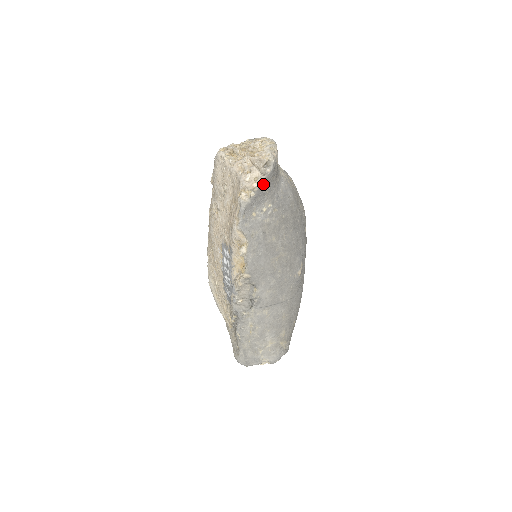
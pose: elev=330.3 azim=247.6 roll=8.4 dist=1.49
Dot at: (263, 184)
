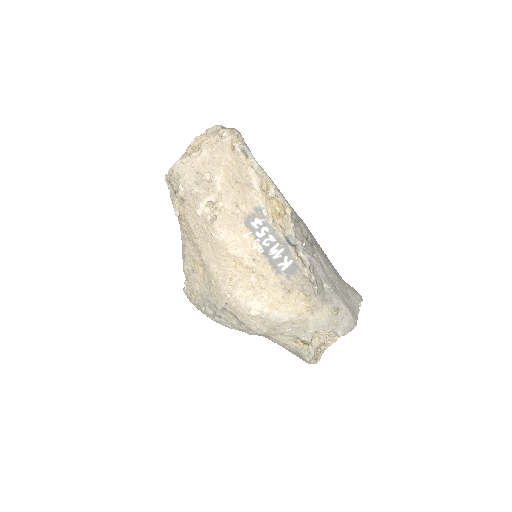
Dot at: (238, 133)
